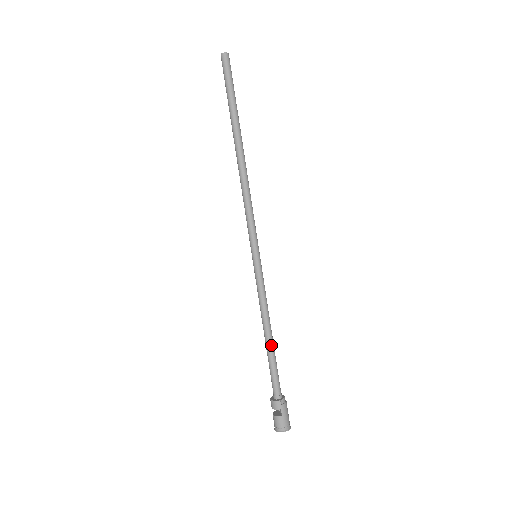
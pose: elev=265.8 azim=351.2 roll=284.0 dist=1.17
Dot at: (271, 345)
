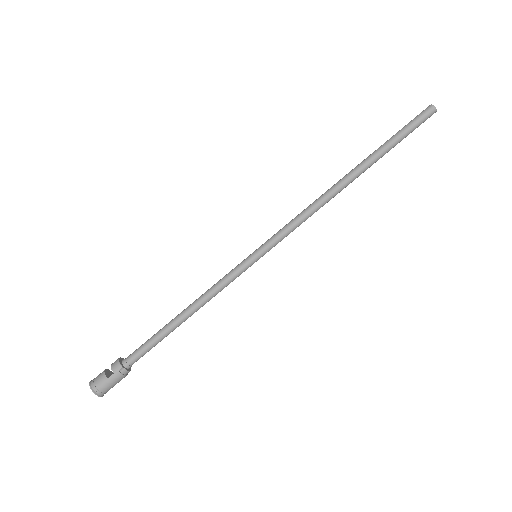
Dot at: (175, 324)
